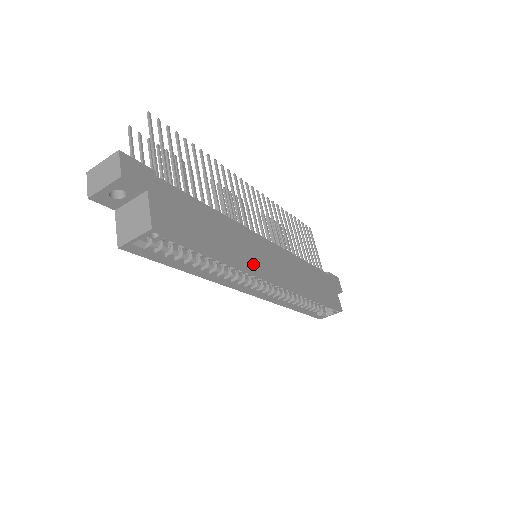
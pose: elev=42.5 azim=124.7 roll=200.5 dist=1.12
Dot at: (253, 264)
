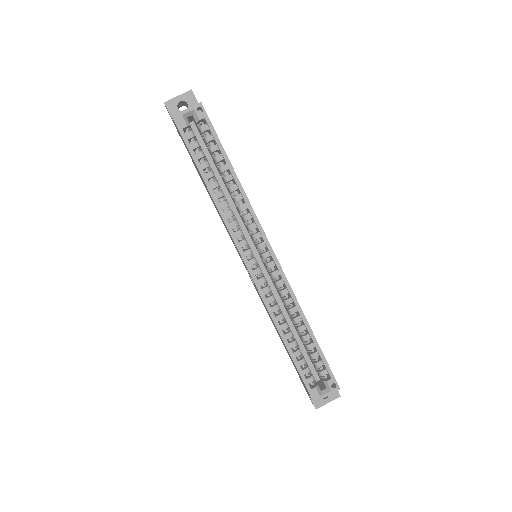
Dot at: occluded
